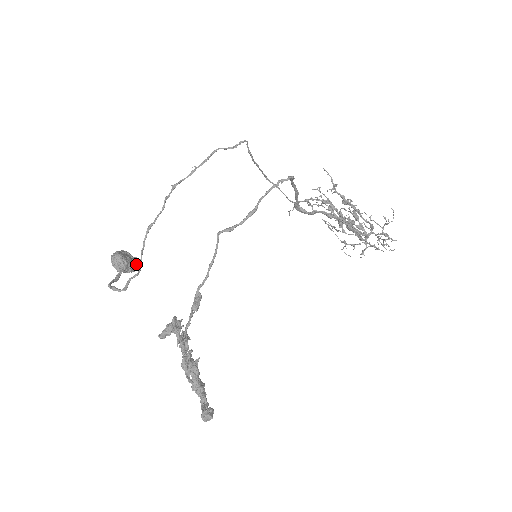
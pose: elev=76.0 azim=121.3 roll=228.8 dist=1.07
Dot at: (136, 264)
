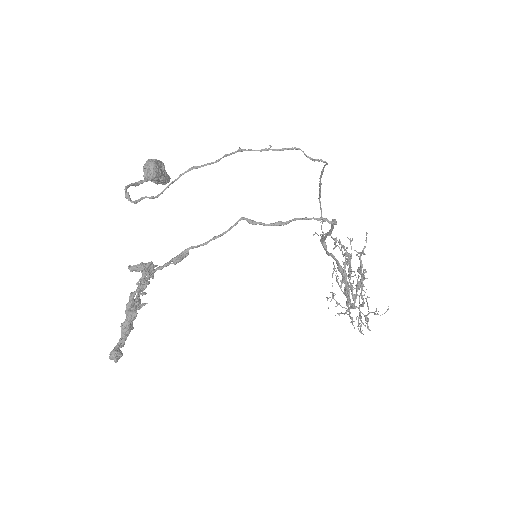
Dot at: (163, 180)
